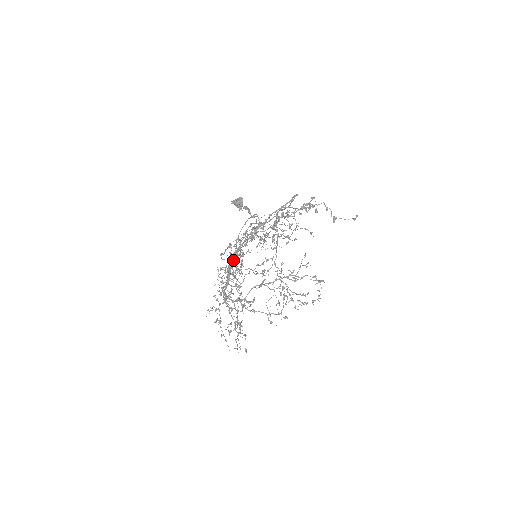
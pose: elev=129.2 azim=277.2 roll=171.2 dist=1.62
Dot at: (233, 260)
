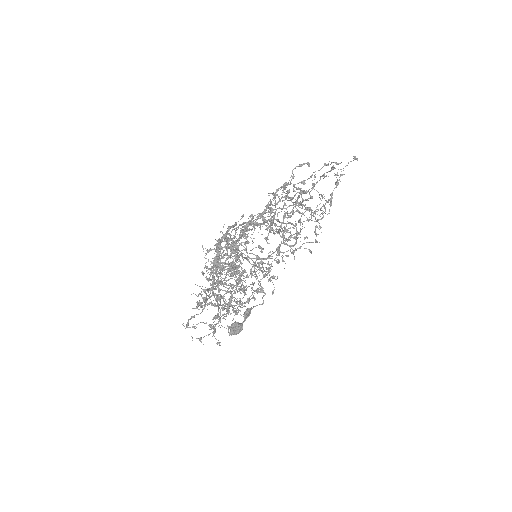
Dot at: (226, 284)
